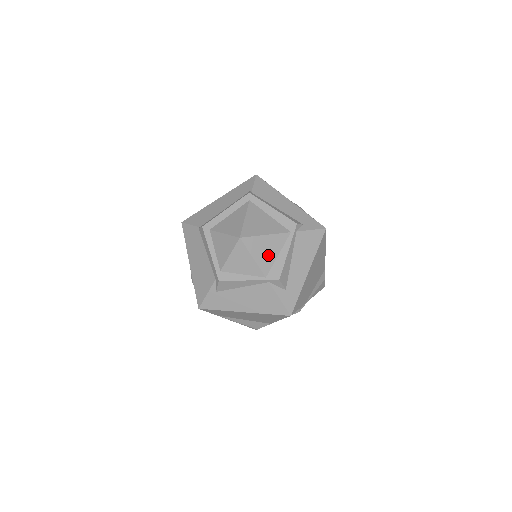
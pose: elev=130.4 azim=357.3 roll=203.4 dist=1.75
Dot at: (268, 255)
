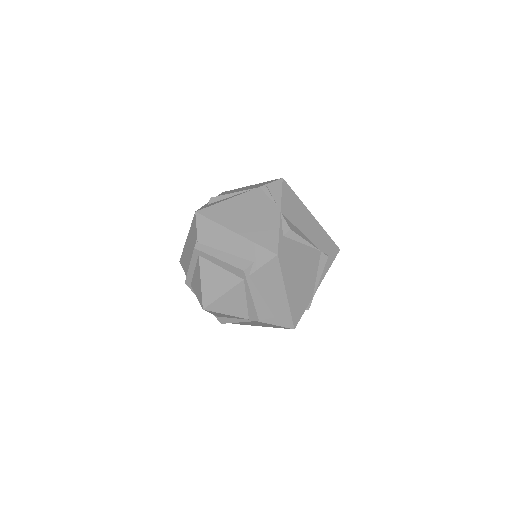
Dot at: (237, 306)
